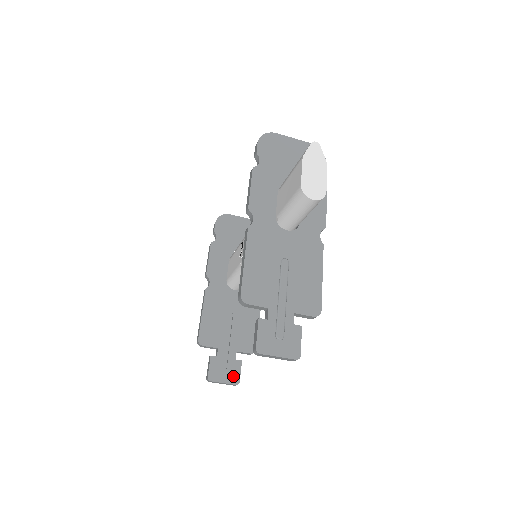
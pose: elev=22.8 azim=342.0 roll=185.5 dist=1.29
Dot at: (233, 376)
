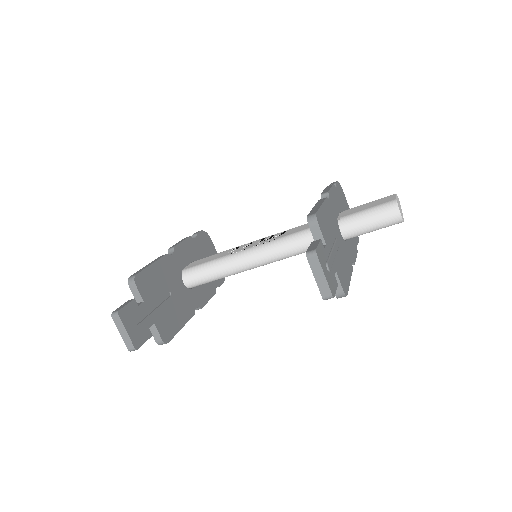
Dot at: (138, 337)
